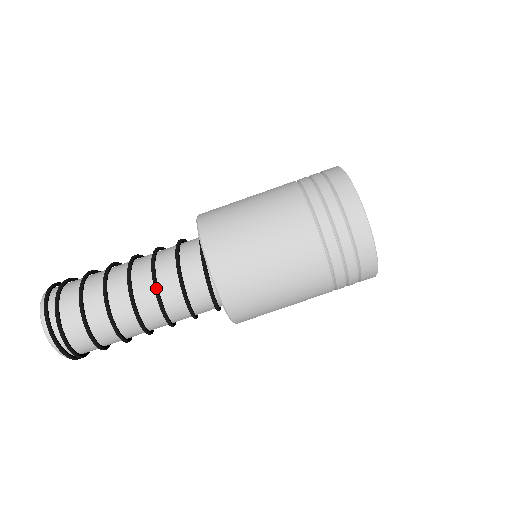
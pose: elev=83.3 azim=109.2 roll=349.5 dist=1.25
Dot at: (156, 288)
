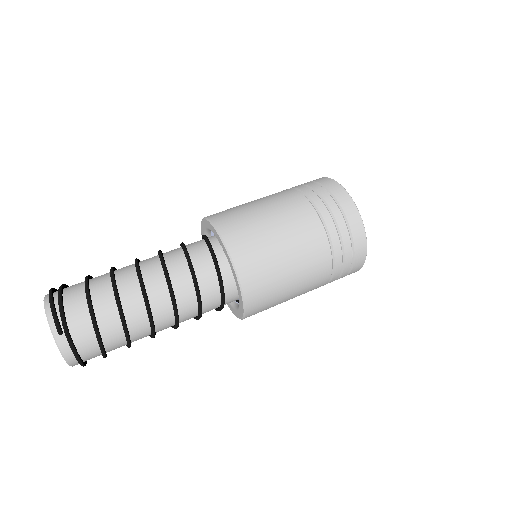
Dot at: (159, 250)
